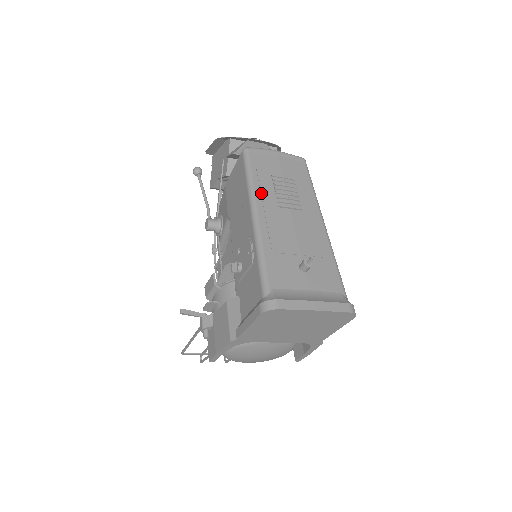
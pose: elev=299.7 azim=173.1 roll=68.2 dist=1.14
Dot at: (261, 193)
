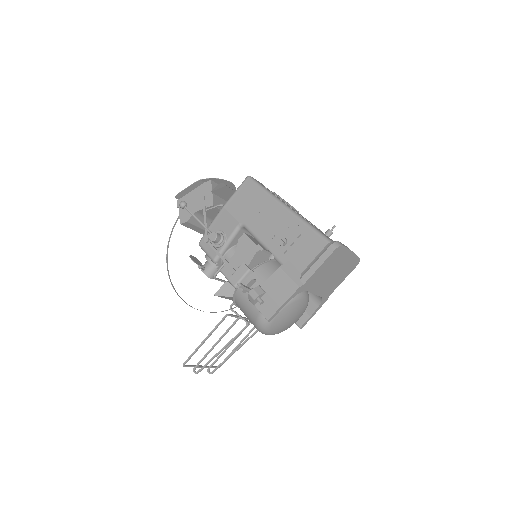
Dot at: (279, 198)
